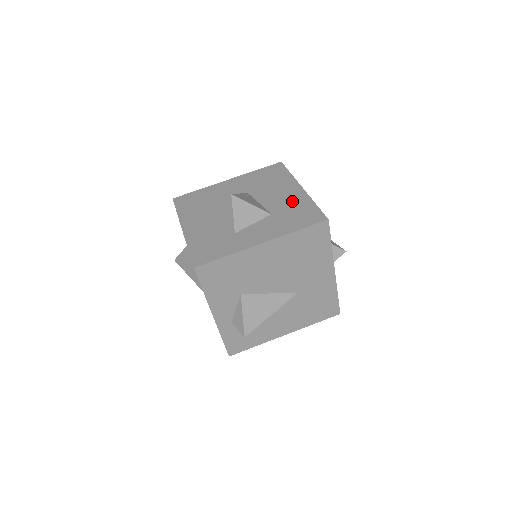
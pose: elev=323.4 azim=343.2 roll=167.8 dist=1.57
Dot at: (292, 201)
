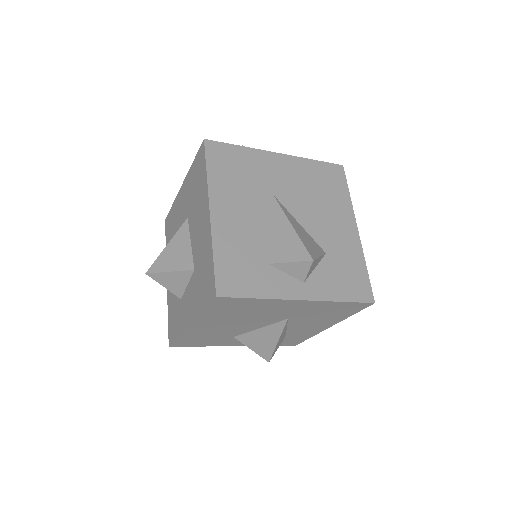
Dot at: (203, 245)
